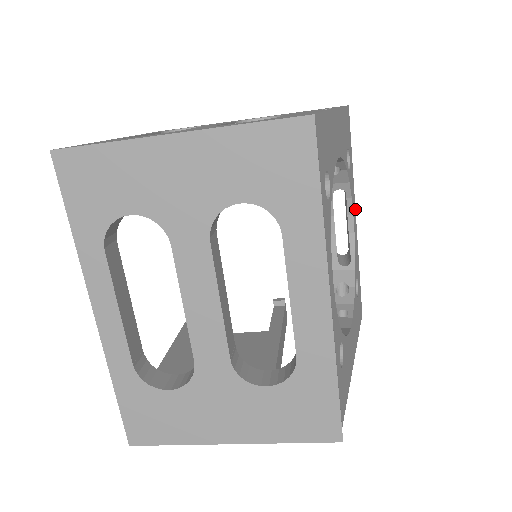
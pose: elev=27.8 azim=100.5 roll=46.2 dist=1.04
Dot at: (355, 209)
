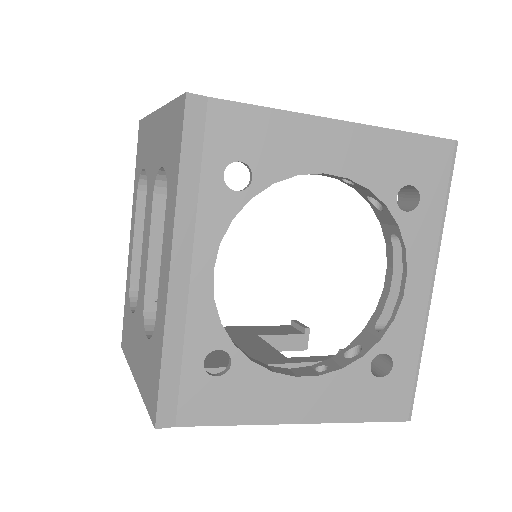
Dot at: (432, 274)
